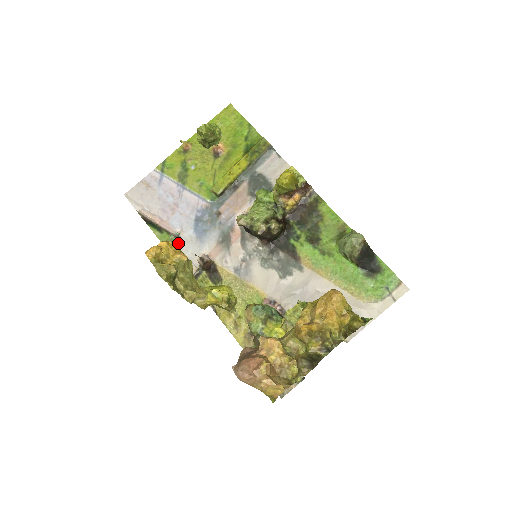
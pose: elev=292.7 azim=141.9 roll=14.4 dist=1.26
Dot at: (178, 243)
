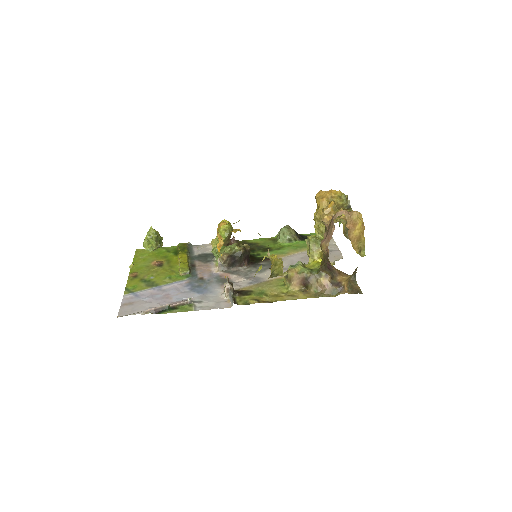
Dot at: (197, 303)
